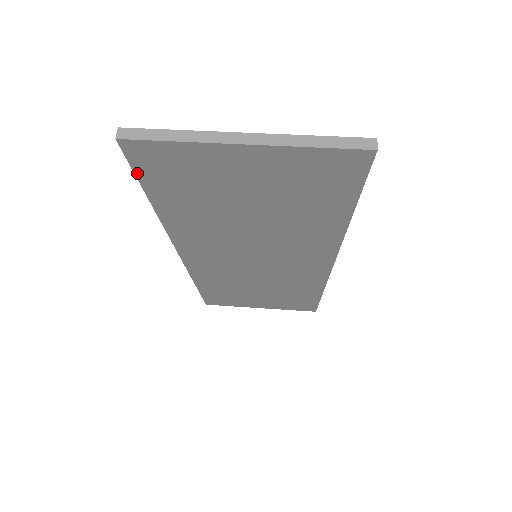
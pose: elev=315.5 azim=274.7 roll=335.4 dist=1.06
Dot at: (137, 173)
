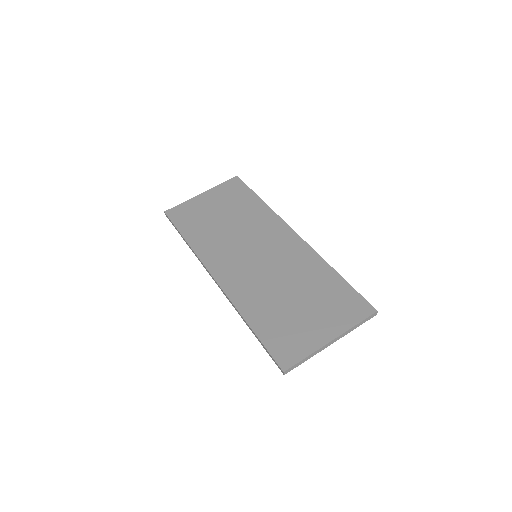
Dot at: occluded
